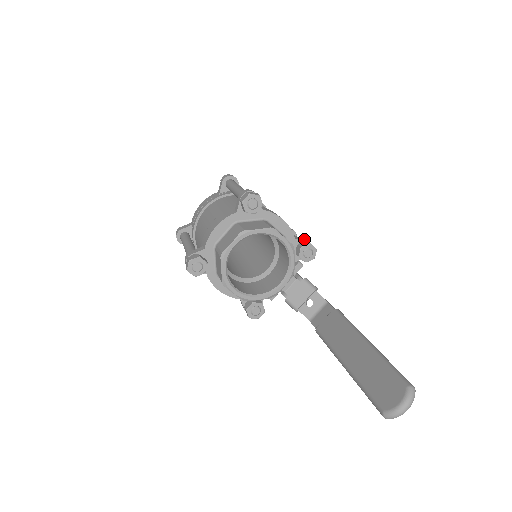
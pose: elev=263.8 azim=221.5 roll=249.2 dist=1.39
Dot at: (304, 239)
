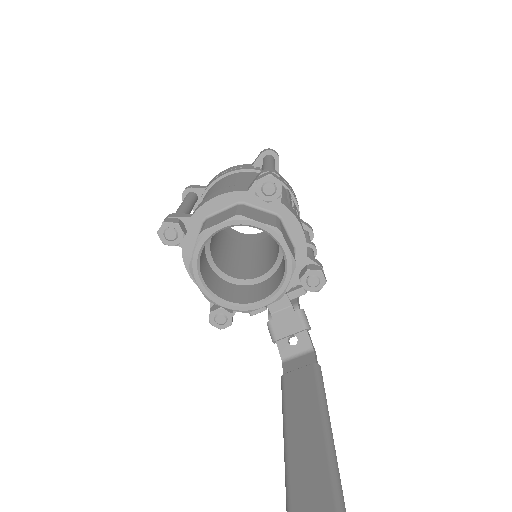
Dot at: (318, 262)
